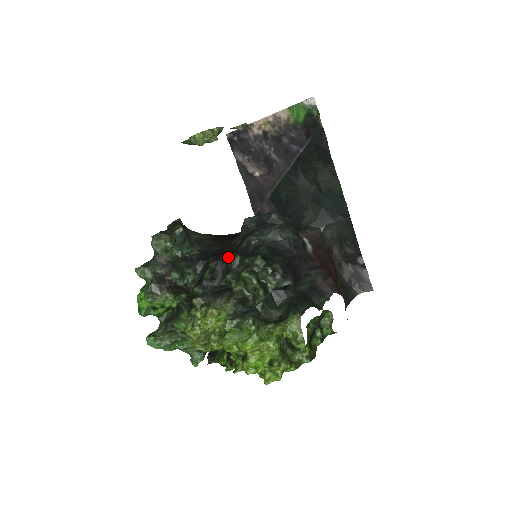
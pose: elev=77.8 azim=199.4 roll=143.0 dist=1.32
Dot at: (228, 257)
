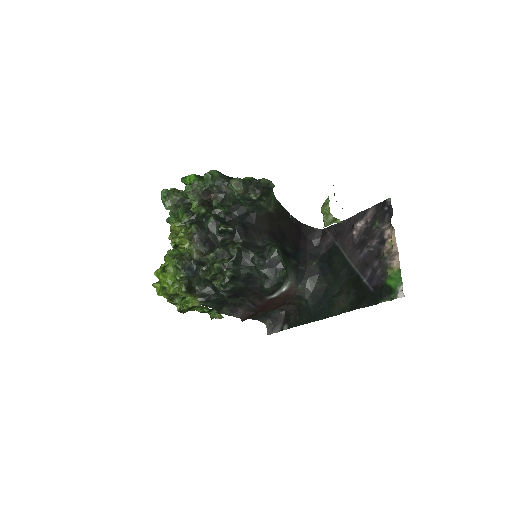
Dot at: (240, 241)
